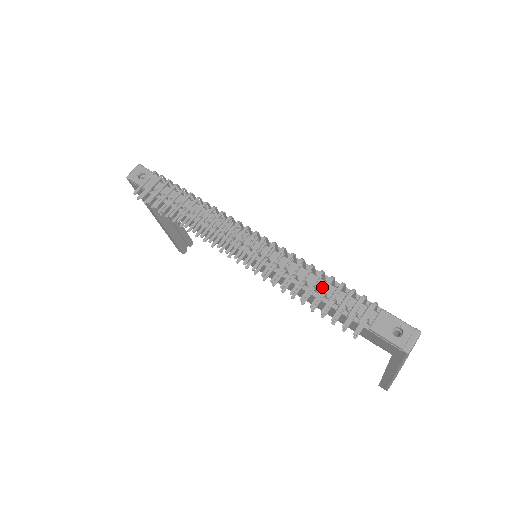
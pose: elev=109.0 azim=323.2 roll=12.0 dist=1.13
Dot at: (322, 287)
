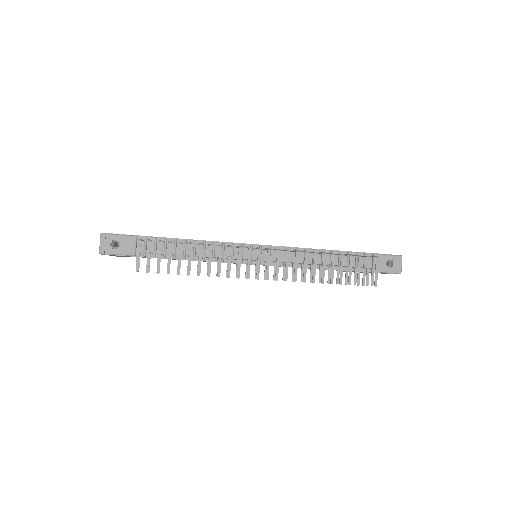
Dot at: (329, 260)
